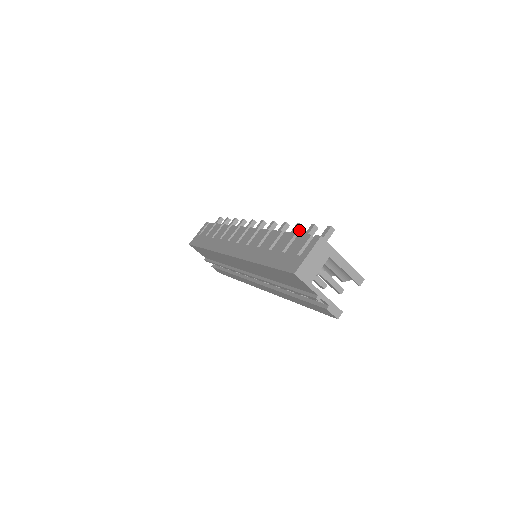
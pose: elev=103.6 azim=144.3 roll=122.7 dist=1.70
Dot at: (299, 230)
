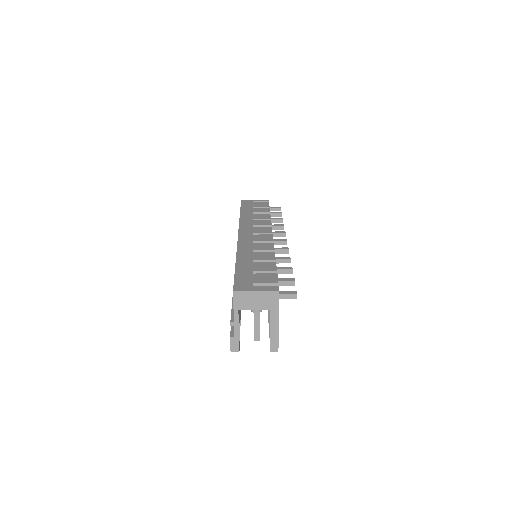
Dot at: (287, 272)
